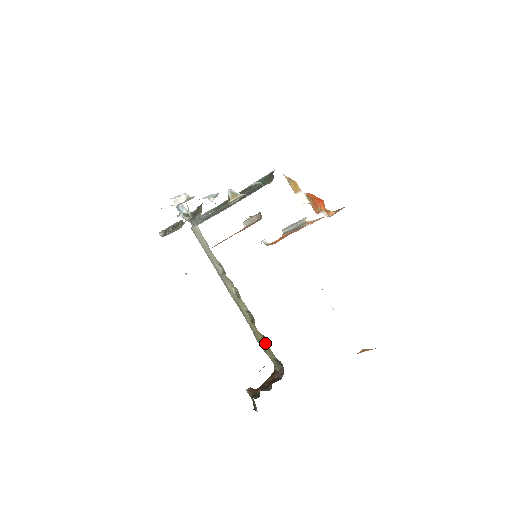
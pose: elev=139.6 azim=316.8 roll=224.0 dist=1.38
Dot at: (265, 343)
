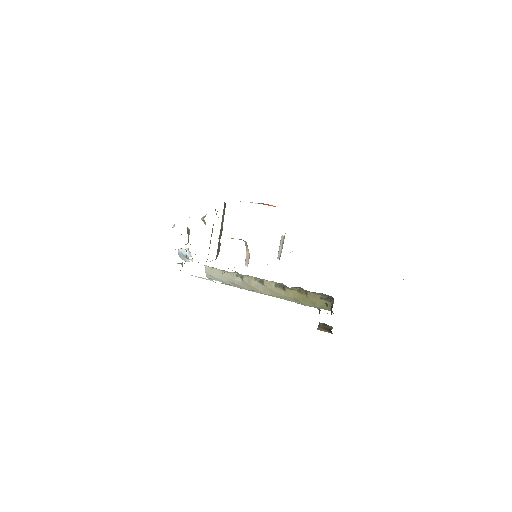
Dot at: (305, 295)
